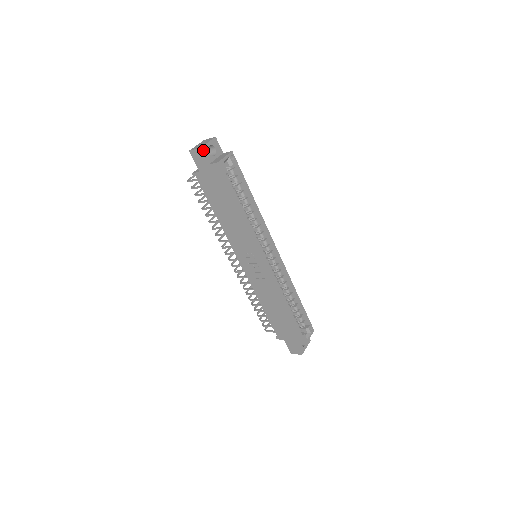
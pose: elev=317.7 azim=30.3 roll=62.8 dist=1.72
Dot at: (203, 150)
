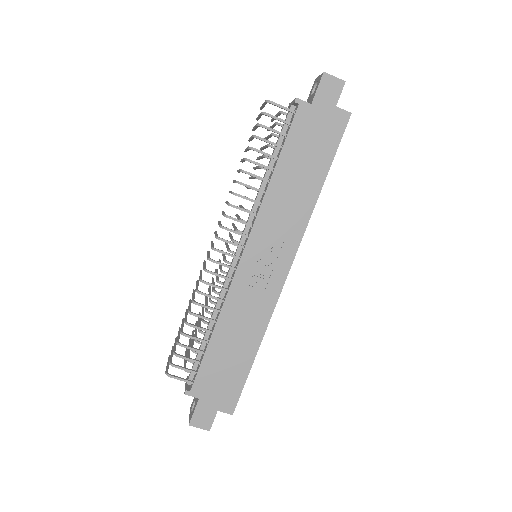
Dot at: (343, 86)
